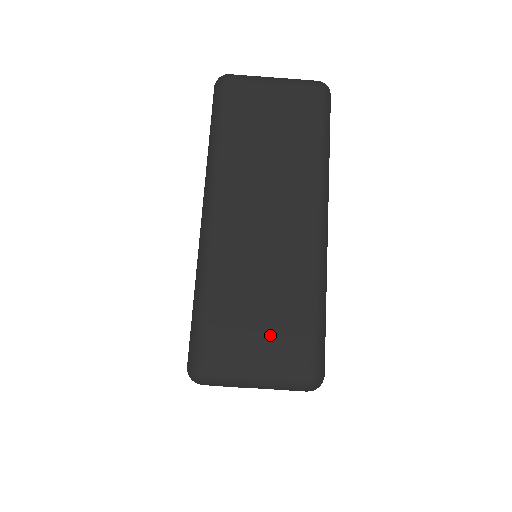
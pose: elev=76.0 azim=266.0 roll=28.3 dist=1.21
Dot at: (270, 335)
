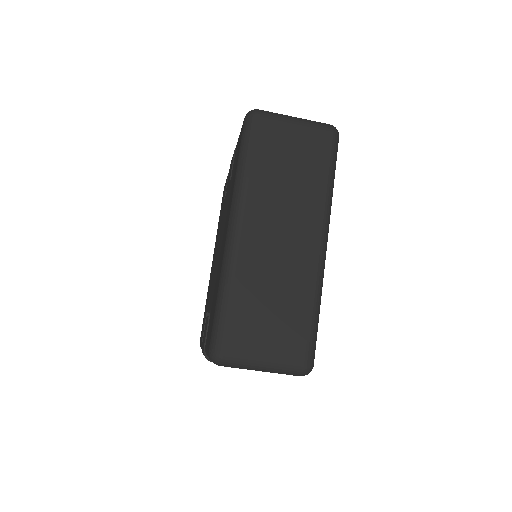
Dot at: (277, 332)
